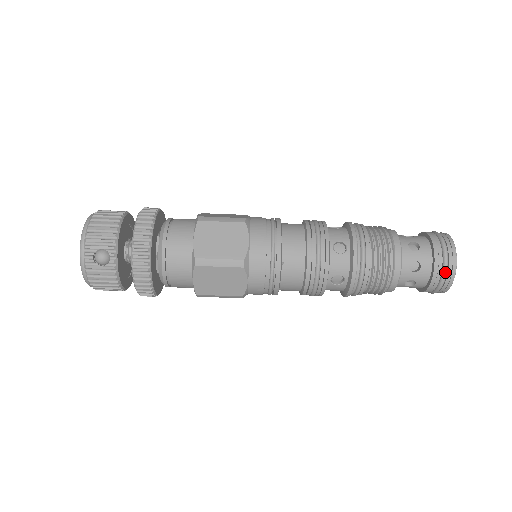
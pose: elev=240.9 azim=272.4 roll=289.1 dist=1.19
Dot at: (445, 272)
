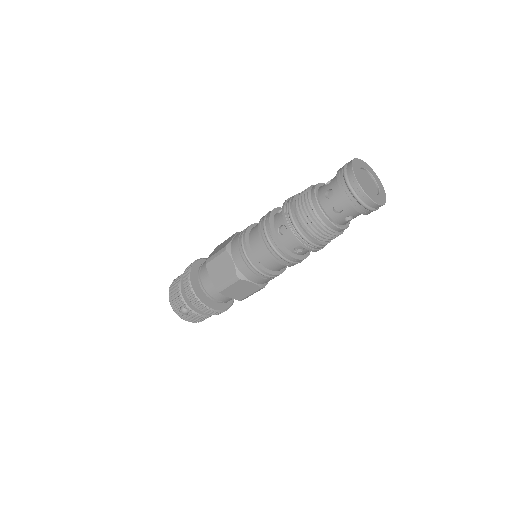
Dot at: (358, 201)
